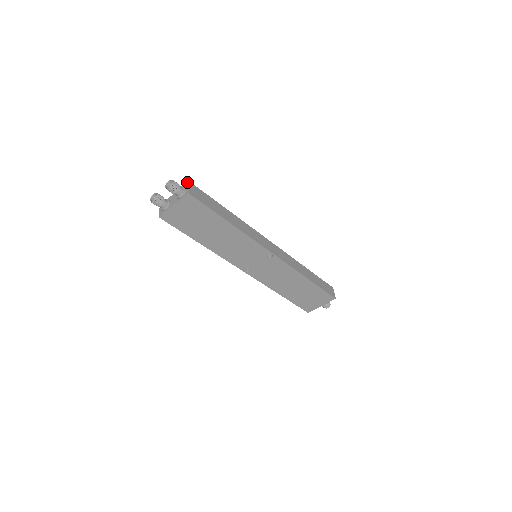
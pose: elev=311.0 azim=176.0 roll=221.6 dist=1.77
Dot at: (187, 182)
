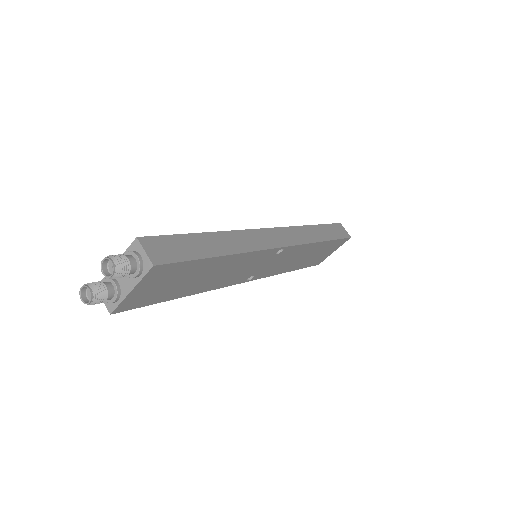
Dot at: occluded
